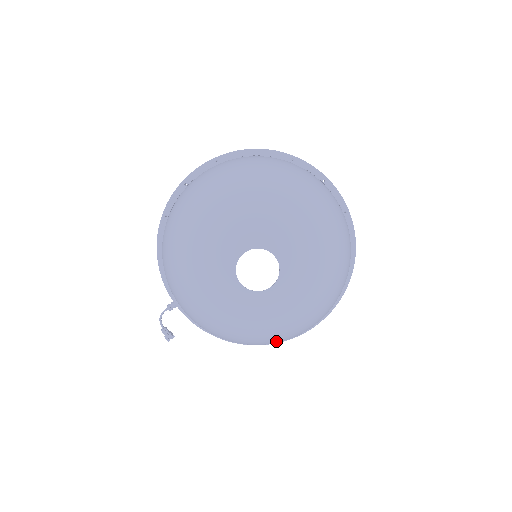
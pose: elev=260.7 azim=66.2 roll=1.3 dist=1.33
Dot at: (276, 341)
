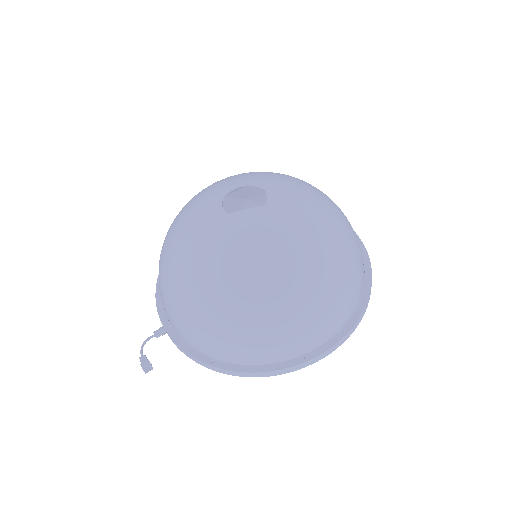
Dot at: (270, 315)
